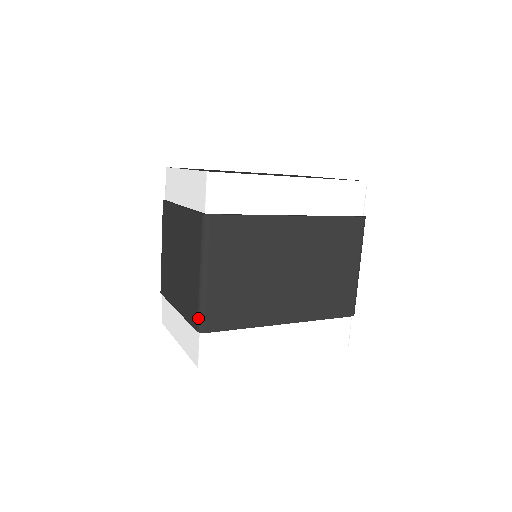
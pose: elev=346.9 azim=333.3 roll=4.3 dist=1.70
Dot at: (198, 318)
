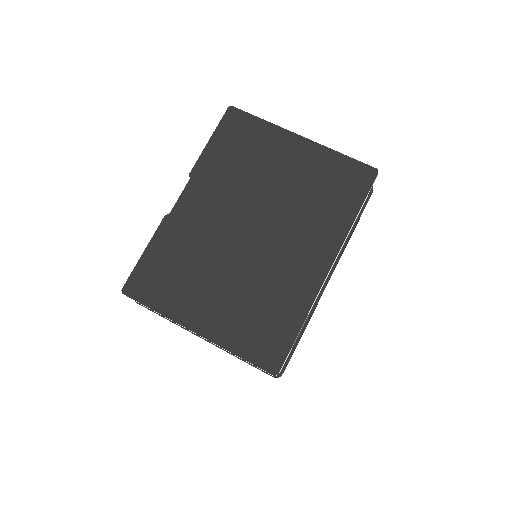
Dot at: occluded
